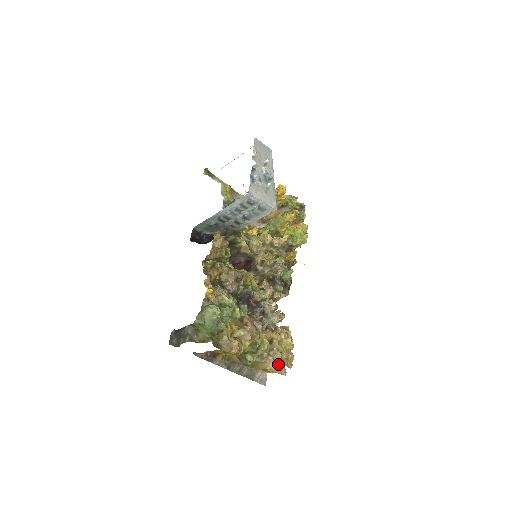
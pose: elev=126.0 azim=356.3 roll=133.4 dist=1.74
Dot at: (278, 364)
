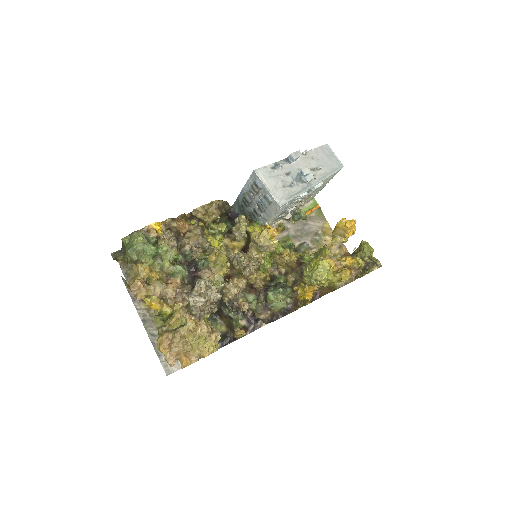
Dot at: (168, 346)
